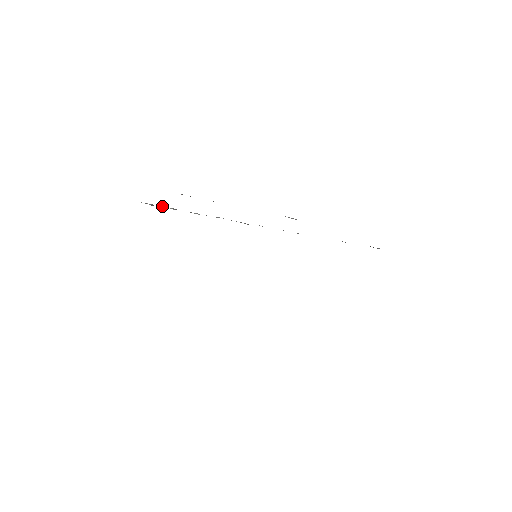
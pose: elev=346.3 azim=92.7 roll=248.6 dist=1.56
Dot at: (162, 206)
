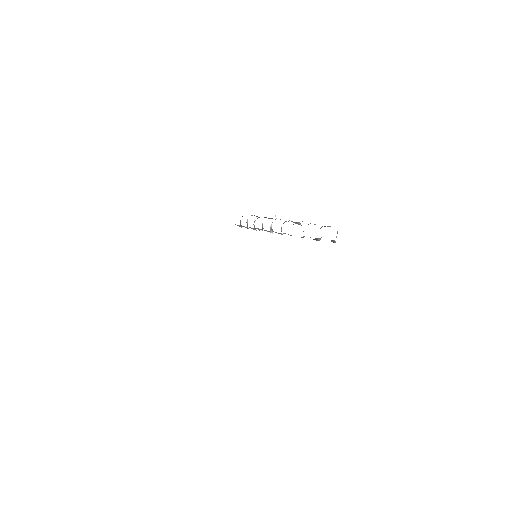
Dot at: occluded
